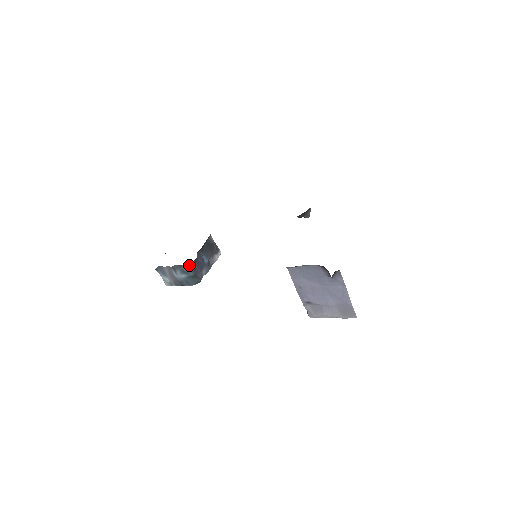
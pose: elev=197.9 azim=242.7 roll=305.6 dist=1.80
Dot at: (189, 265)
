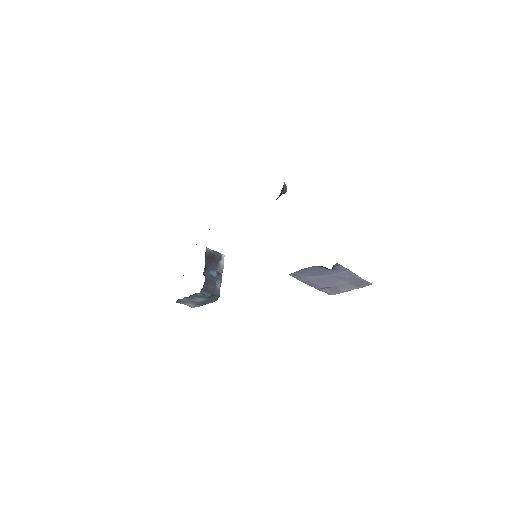
Dot at: (202, 291)
